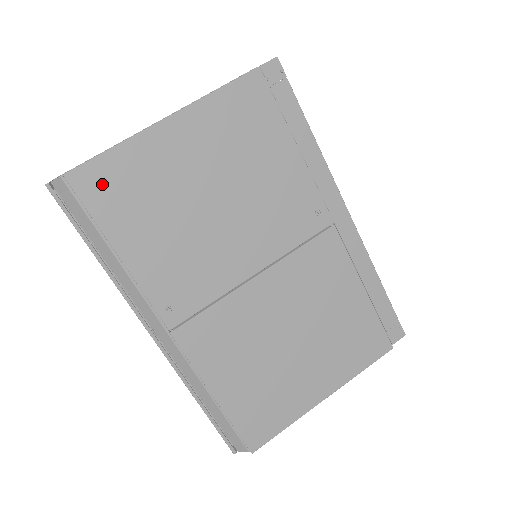
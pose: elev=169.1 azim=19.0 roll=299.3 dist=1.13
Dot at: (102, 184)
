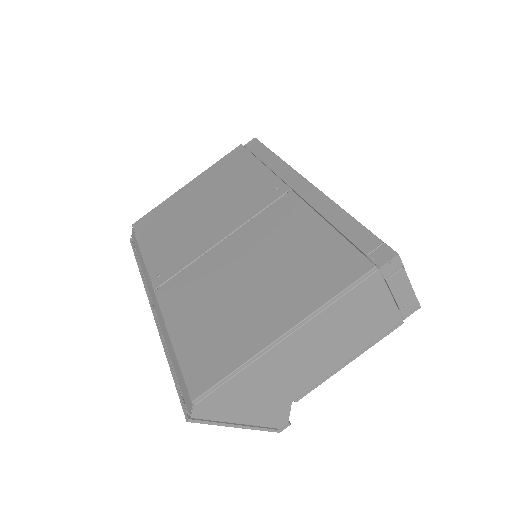
Dot at: (147, 222)
